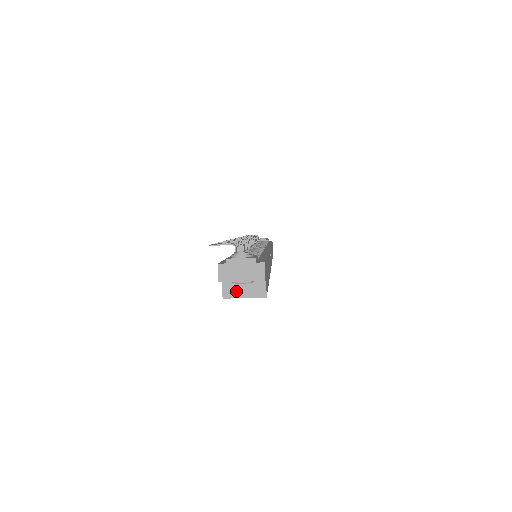
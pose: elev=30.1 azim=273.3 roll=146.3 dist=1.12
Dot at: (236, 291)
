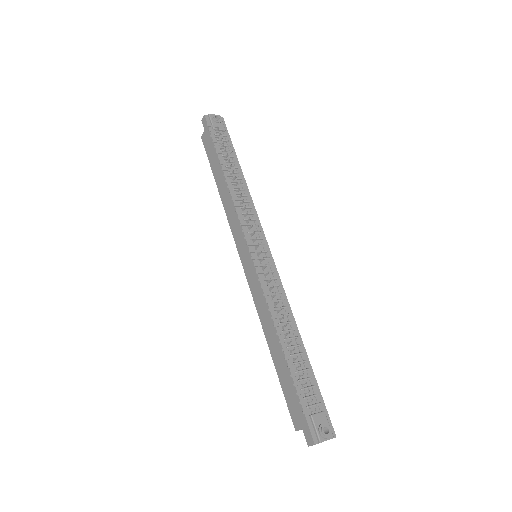
Dot at: occluded
